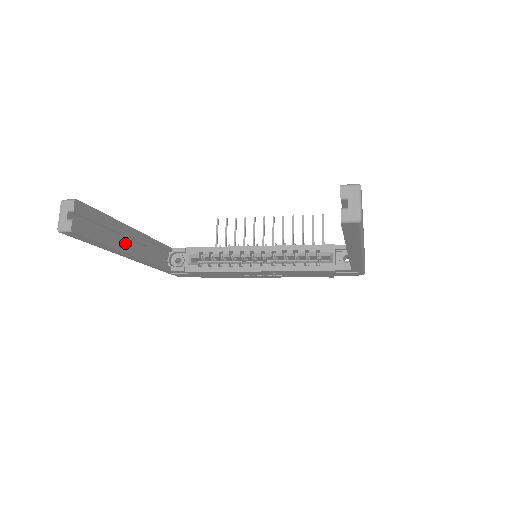
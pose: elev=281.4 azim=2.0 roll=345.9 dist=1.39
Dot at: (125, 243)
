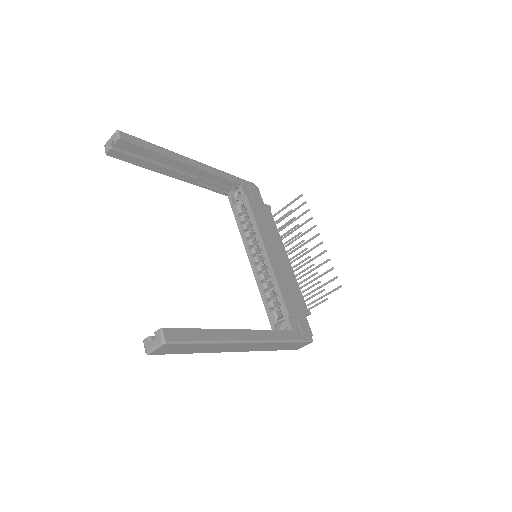
Dot at: (171, 171)
